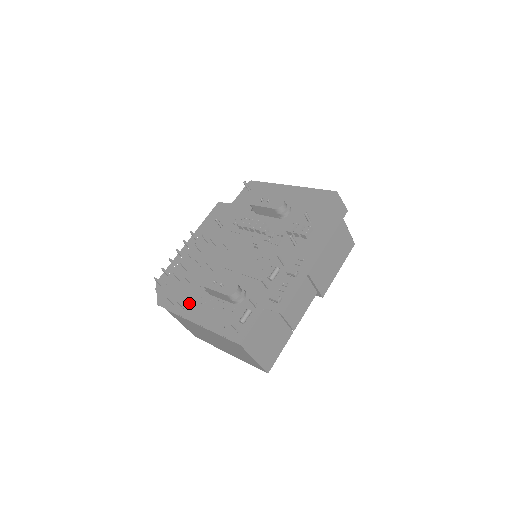
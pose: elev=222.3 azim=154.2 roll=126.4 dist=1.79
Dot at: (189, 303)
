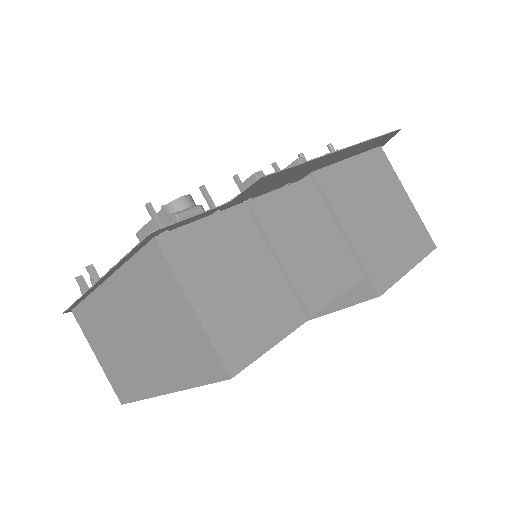
Dot at: occluded
